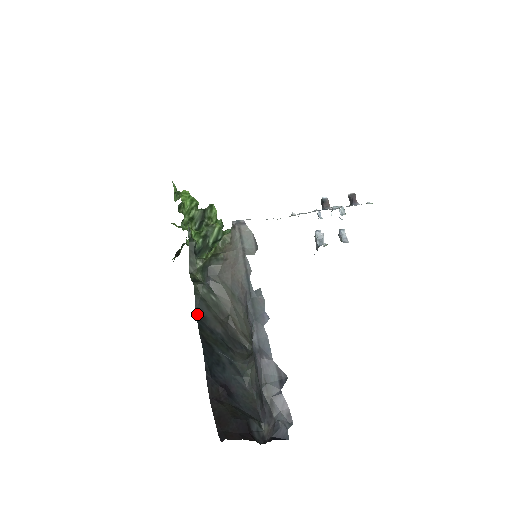
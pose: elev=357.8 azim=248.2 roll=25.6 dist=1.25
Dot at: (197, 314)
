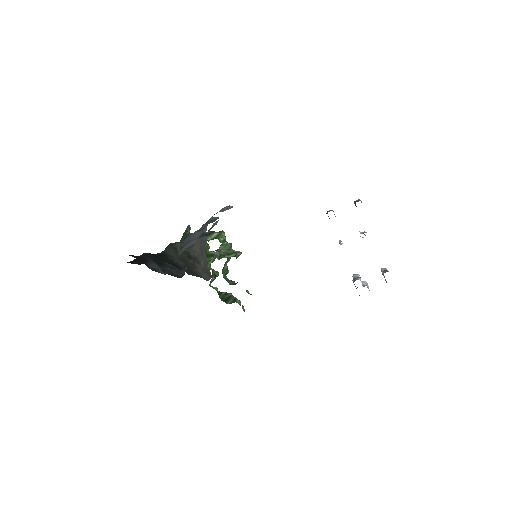
Dot at: (162, 253)
